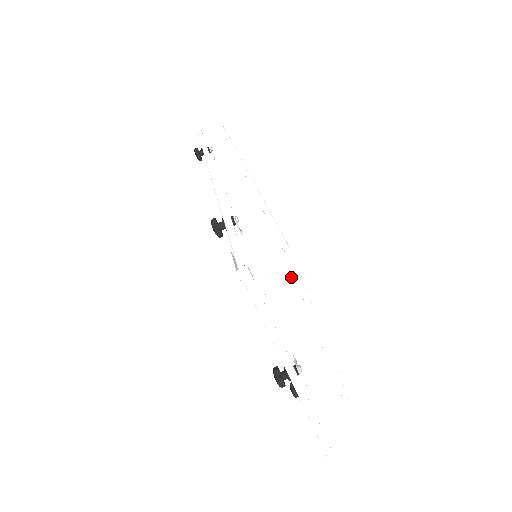
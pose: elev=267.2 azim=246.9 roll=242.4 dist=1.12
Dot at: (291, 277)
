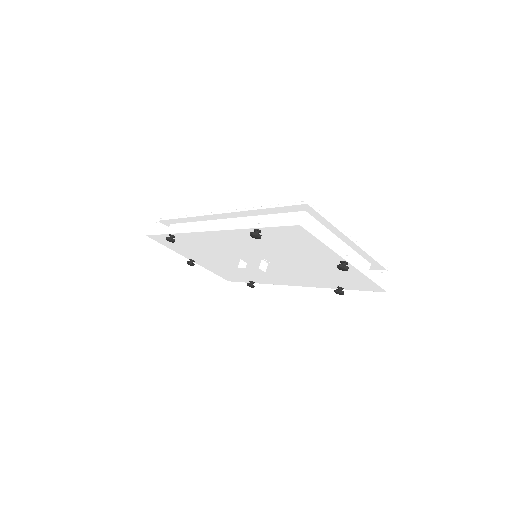
Dot at: (311, 219)
